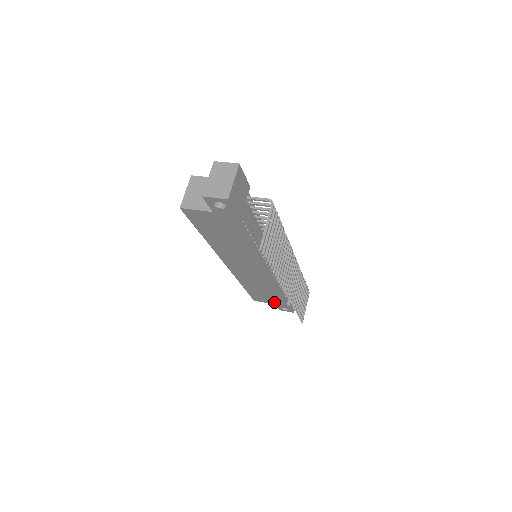
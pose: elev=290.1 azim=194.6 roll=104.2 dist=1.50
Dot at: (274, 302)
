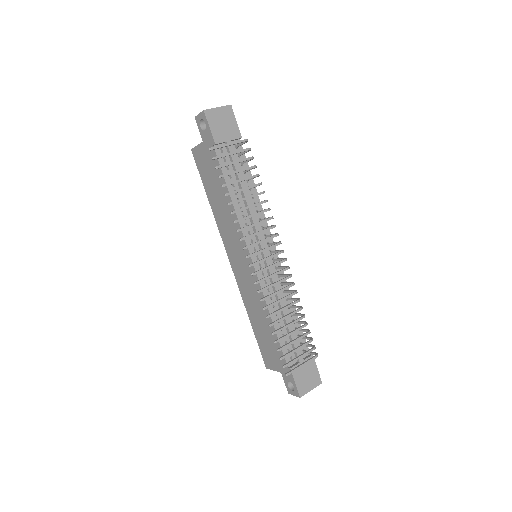
Dot at: (279, 363)
